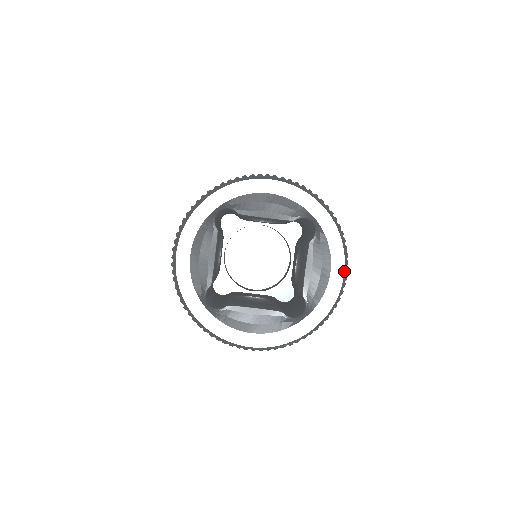
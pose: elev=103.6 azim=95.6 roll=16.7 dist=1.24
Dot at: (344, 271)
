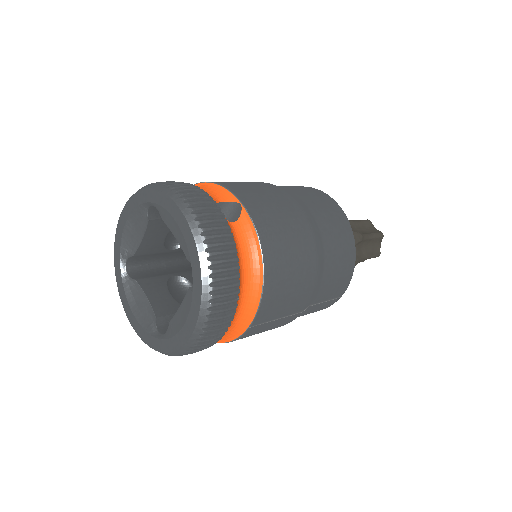
Dot at: (191, 335)
